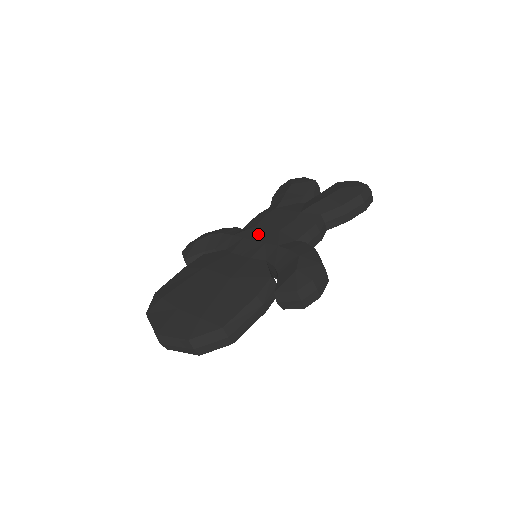
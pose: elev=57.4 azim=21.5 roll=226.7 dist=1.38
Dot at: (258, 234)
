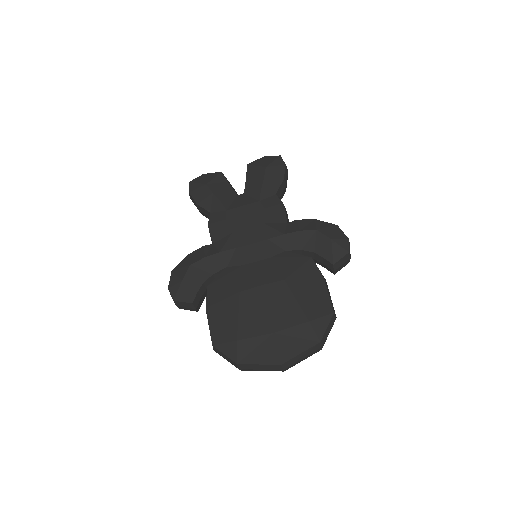
Dot at: (248, 237)
